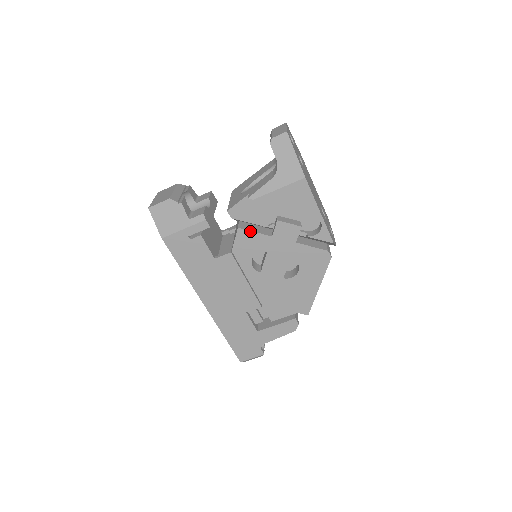
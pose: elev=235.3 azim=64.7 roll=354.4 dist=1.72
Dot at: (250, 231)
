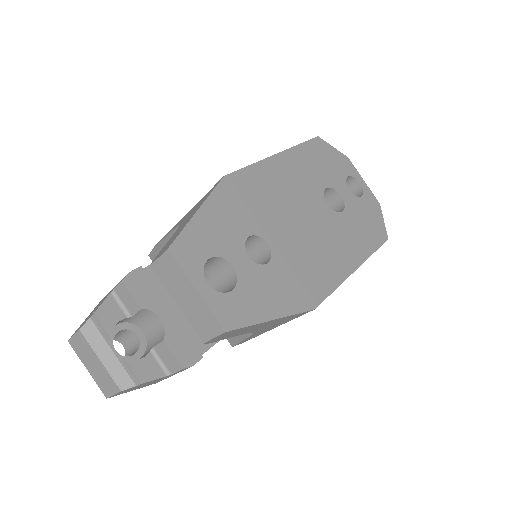
Dot at: occluded
